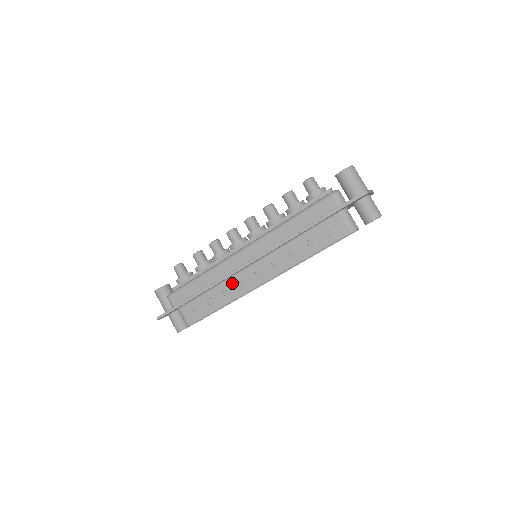
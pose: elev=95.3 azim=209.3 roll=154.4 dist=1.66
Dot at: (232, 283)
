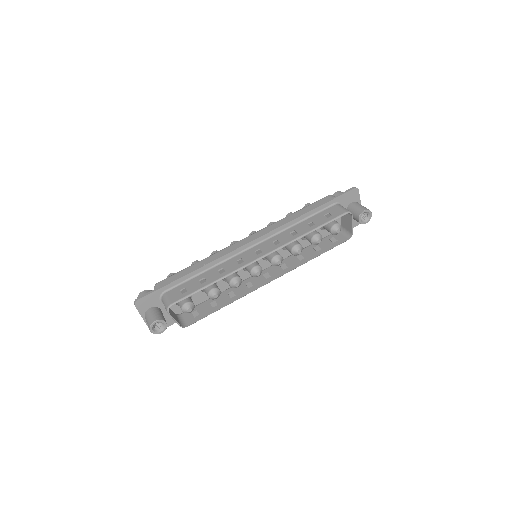
Dot at: (230, 262)
